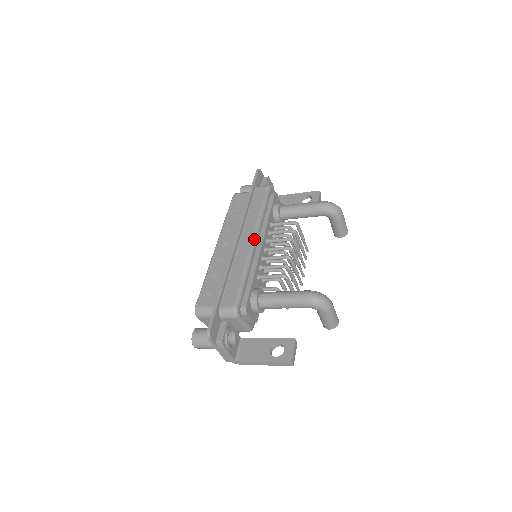
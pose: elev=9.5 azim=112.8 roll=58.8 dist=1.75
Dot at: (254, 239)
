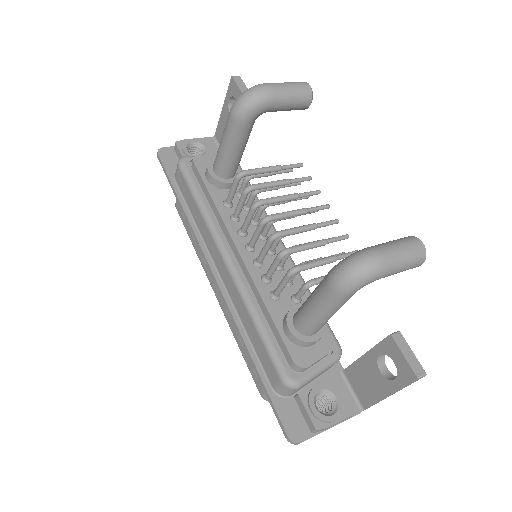
Dot at: (224, 257)
